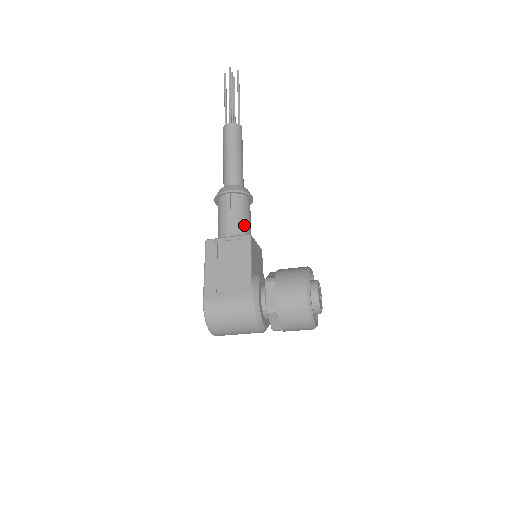
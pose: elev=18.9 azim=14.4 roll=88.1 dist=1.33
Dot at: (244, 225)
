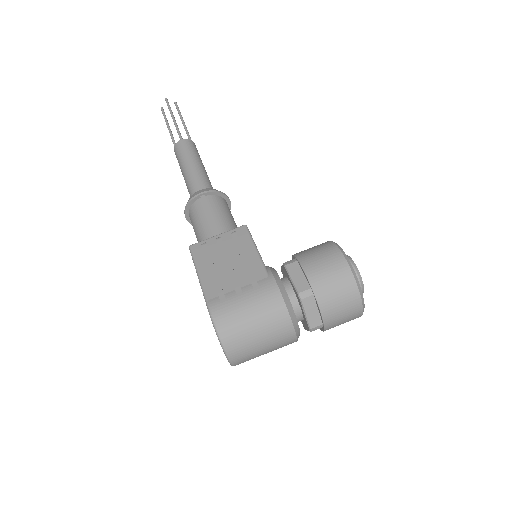
Dot at: (231, 224)
